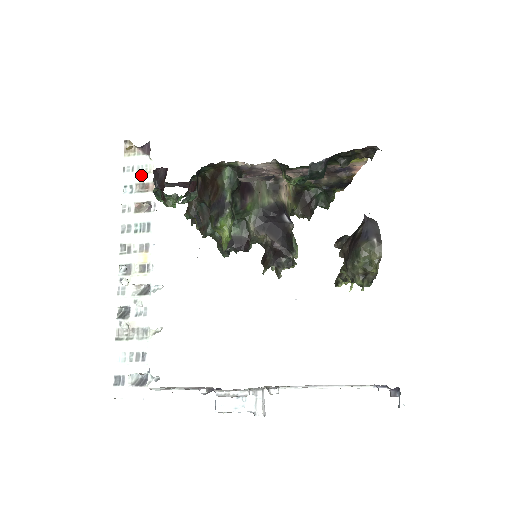
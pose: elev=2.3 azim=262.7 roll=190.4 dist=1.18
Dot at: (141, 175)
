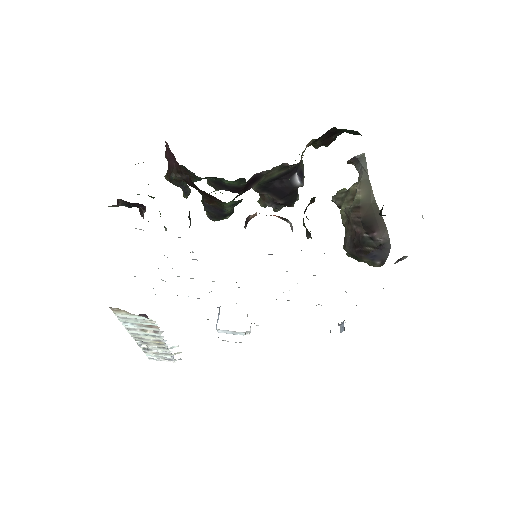
Dot at: (141, 322)
